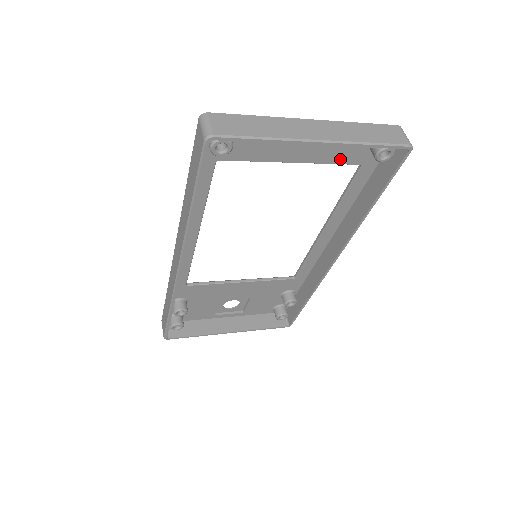
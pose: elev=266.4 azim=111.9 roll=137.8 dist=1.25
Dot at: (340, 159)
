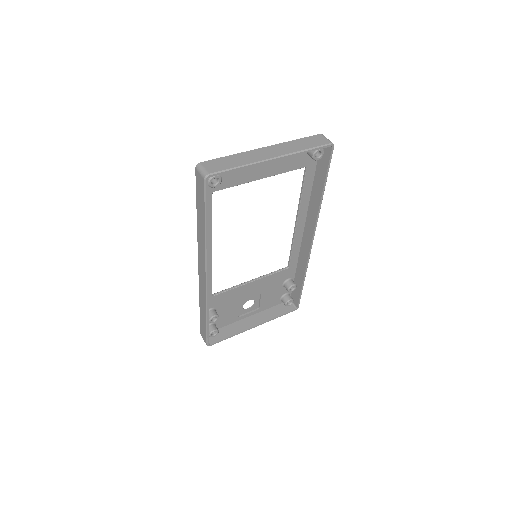
Dot at: (291, 167)
